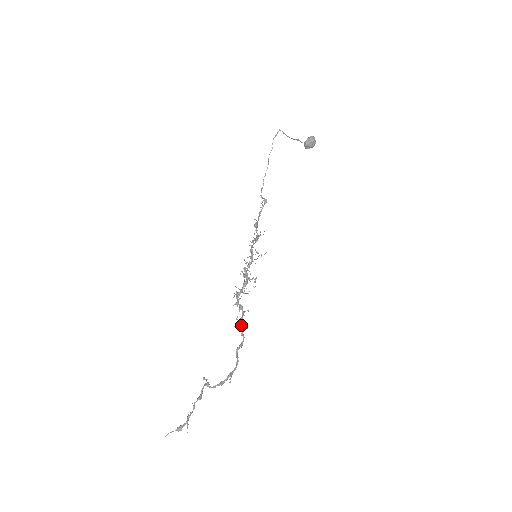
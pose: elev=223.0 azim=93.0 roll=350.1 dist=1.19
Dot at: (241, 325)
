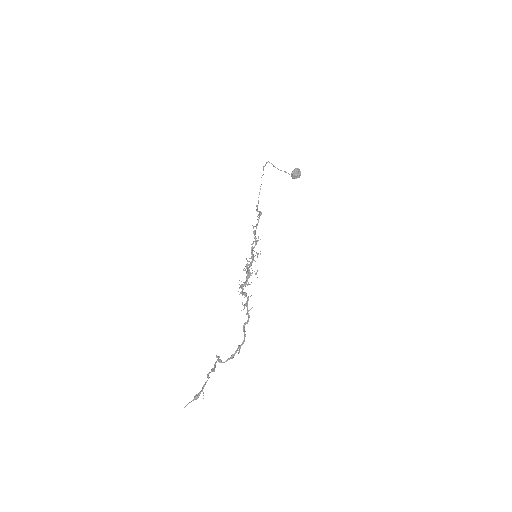
Dot at: occluded
